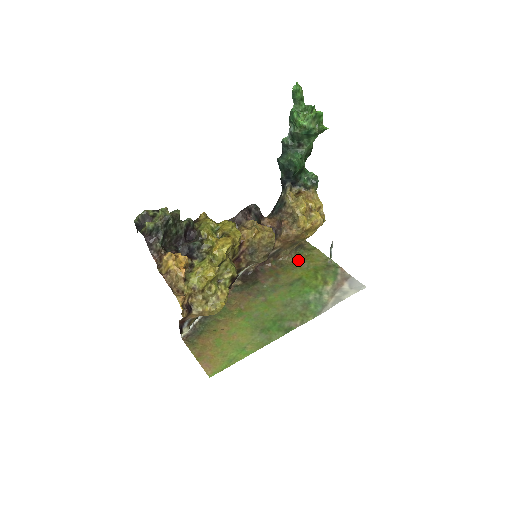
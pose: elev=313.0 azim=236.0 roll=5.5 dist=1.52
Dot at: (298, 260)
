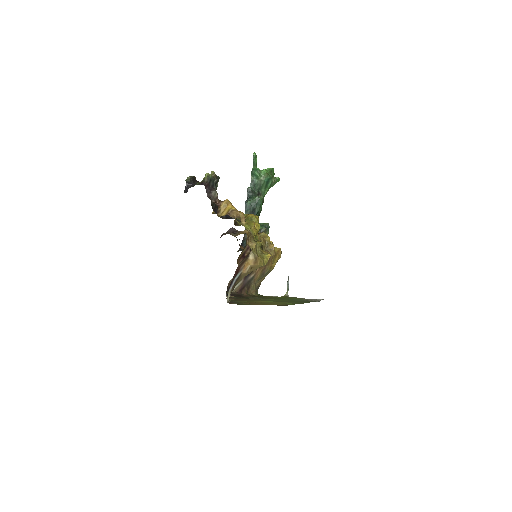
Dot at: occluded
